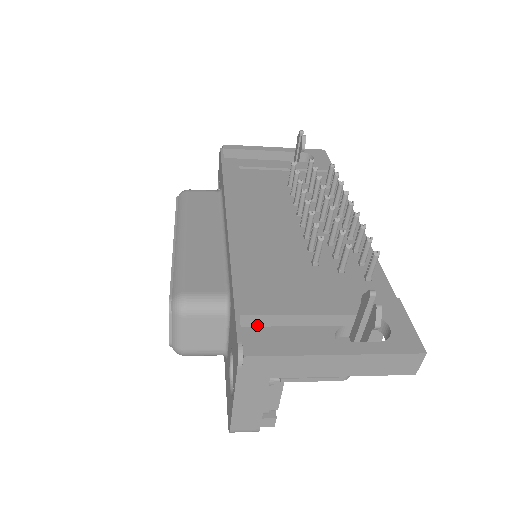
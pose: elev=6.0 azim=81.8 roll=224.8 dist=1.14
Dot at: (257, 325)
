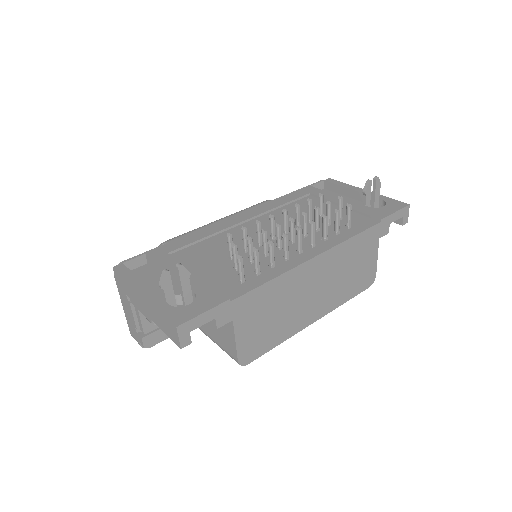
Dot at: (154, 267)
